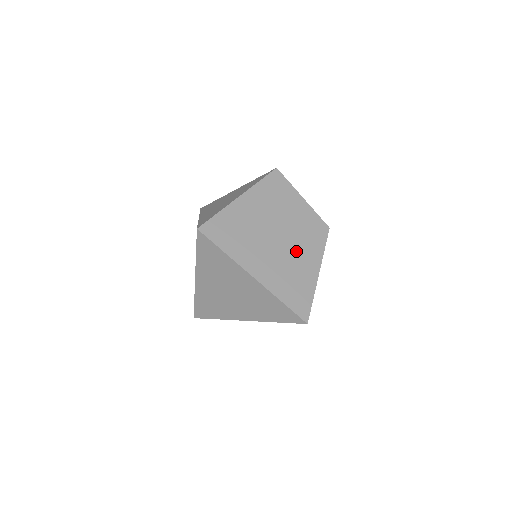
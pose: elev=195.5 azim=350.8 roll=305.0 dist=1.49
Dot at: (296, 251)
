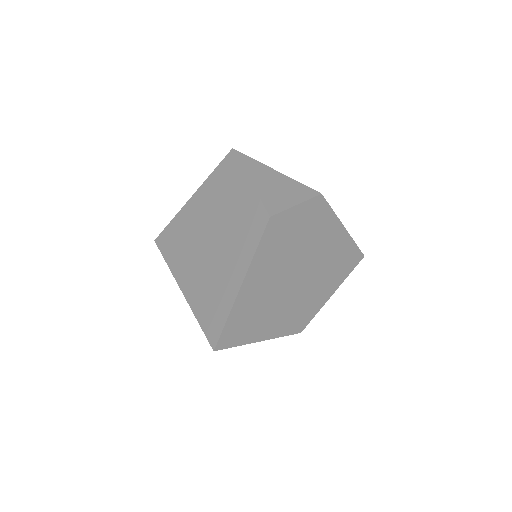
Dot at: (225, 255)
